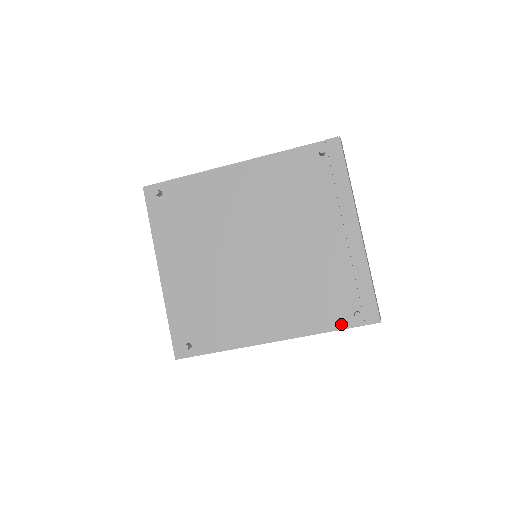
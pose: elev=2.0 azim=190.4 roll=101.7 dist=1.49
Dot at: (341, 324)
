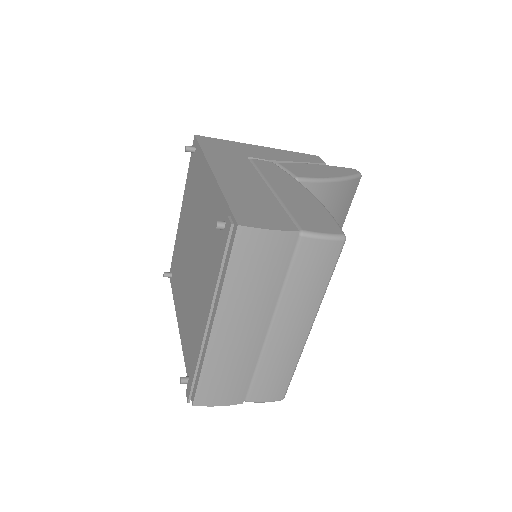
Dot at: (188, 371)
